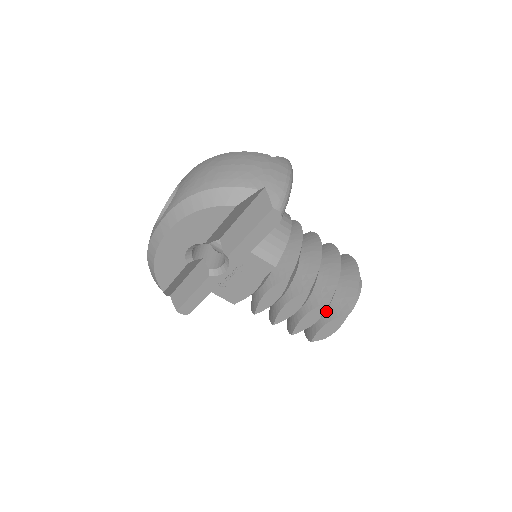
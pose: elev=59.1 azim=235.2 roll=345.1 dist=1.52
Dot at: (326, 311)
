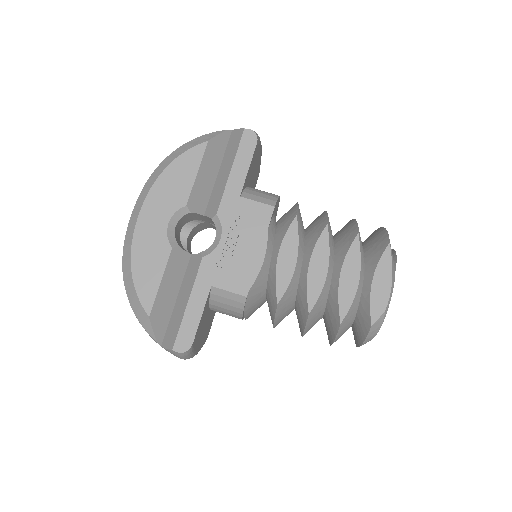
Dot at: (365, 269)
